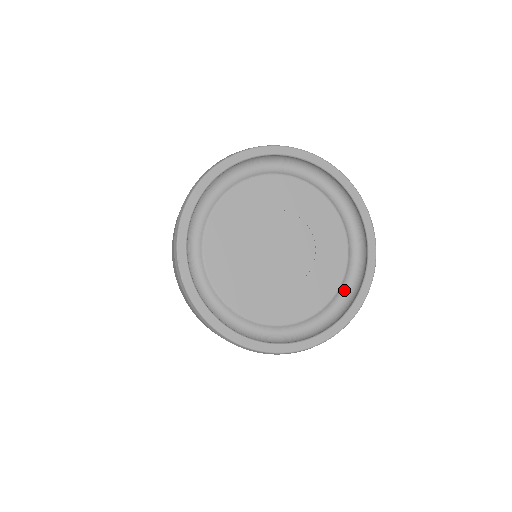
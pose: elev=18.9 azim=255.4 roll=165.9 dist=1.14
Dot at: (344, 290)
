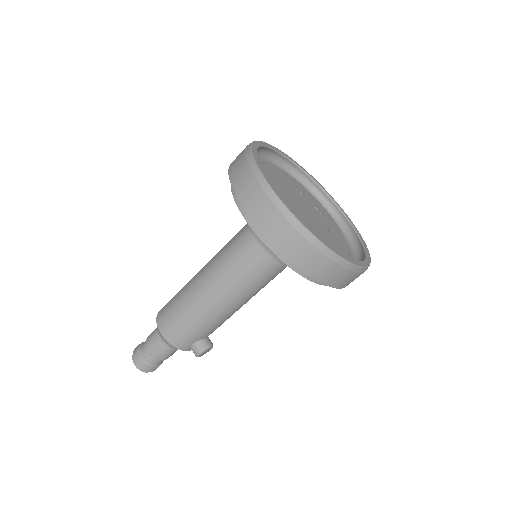
Dot at: occluded
